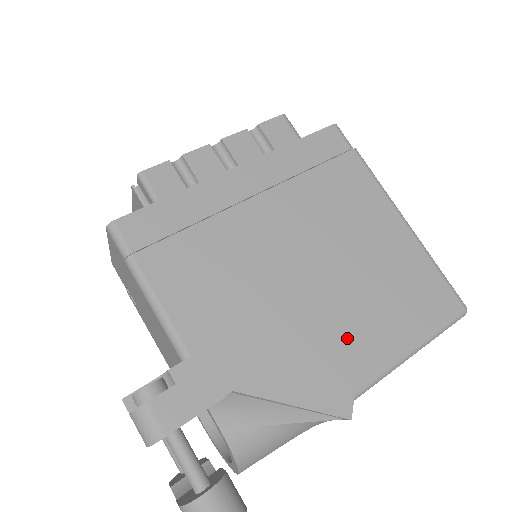
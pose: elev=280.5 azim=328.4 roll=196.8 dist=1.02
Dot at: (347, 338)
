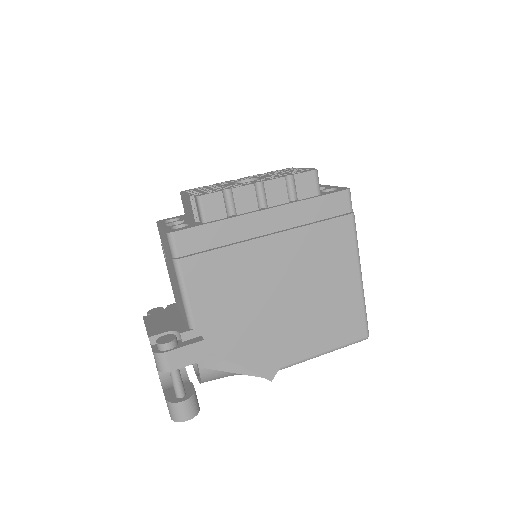
Dot at: (289, 338)
